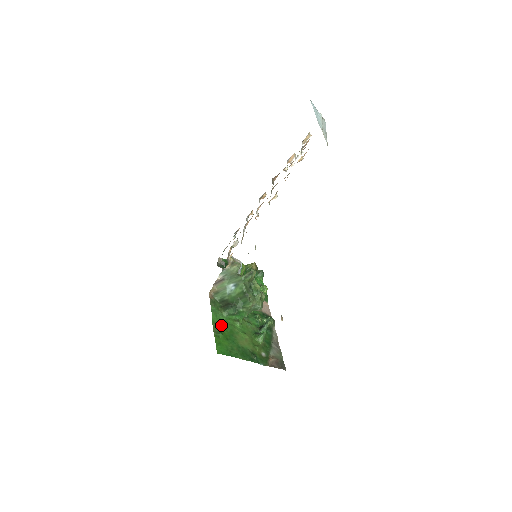
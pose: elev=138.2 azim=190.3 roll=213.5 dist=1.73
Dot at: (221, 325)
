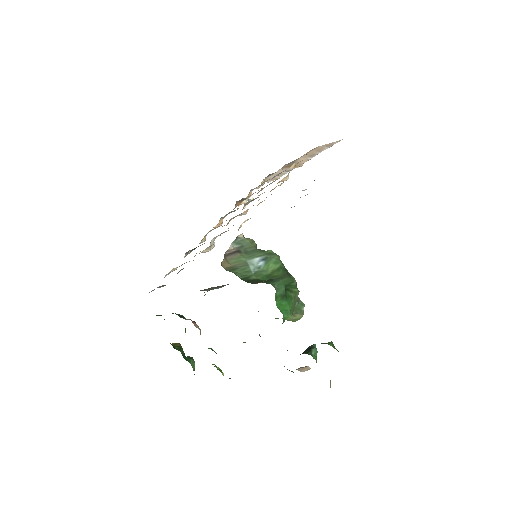
Dot at: occluded
